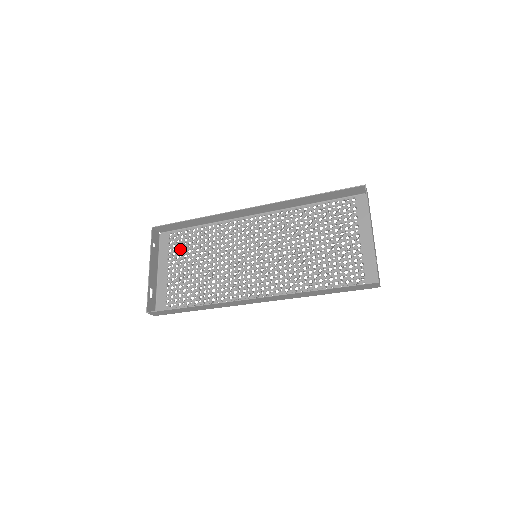
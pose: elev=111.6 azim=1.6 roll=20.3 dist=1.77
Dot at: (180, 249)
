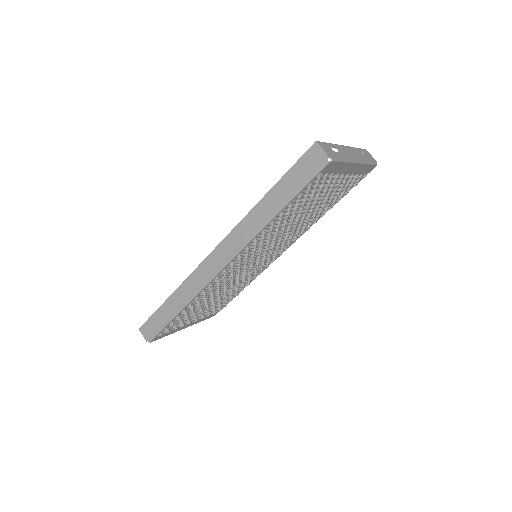
Dot at: occluded
